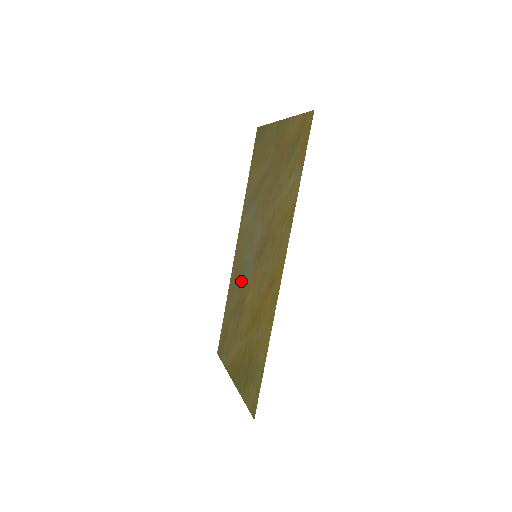
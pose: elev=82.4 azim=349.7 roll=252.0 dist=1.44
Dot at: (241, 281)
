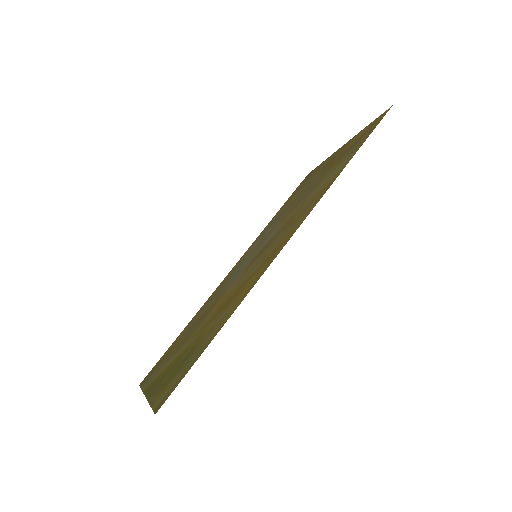
Dot at: (221, 291)
